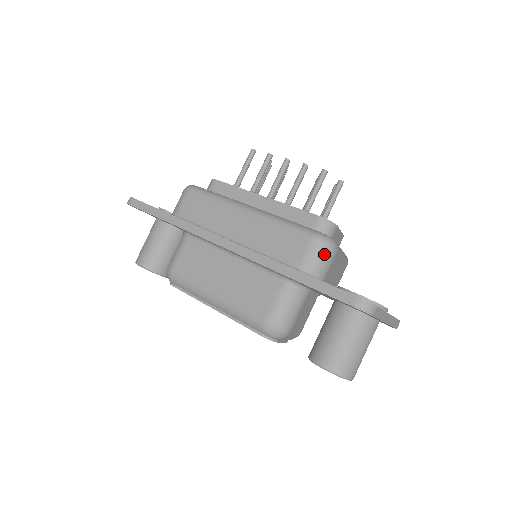
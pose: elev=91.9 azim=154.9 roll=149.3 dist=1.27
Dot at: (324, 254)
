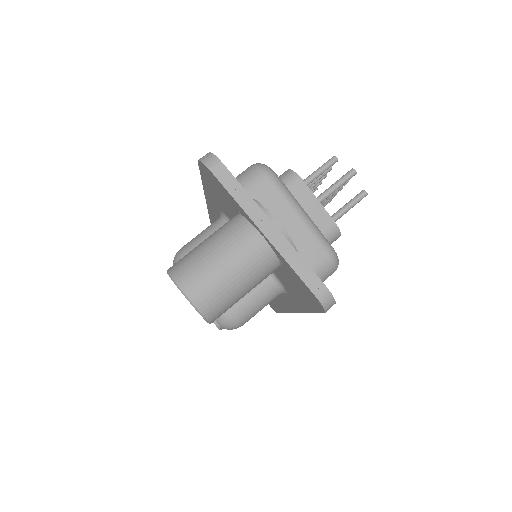
Dot at: (249, 174)
